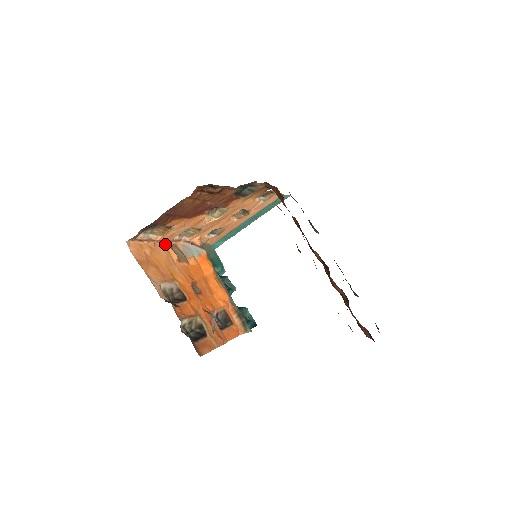
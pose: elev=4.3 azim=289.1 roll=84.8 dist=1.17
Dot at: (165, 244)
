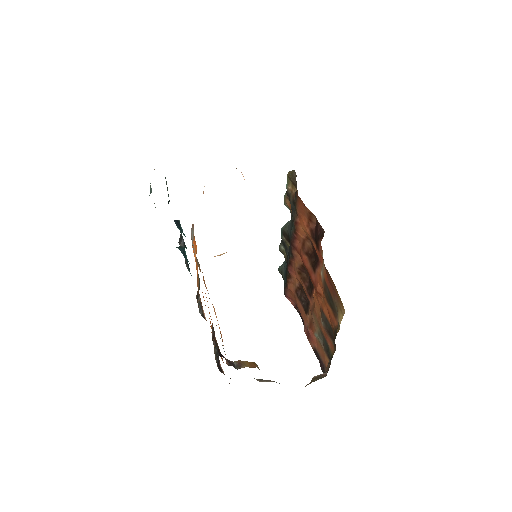
Dot at: (202, 272)
